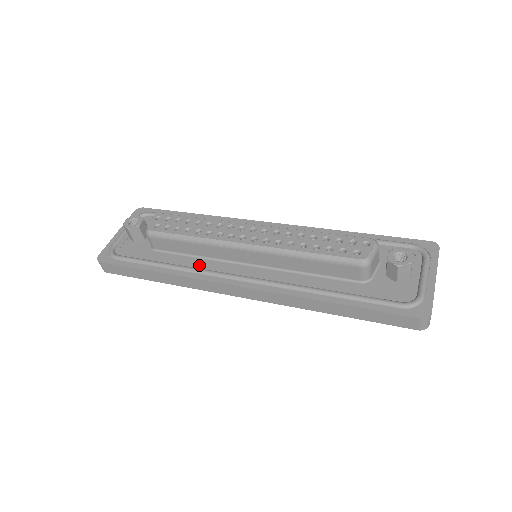
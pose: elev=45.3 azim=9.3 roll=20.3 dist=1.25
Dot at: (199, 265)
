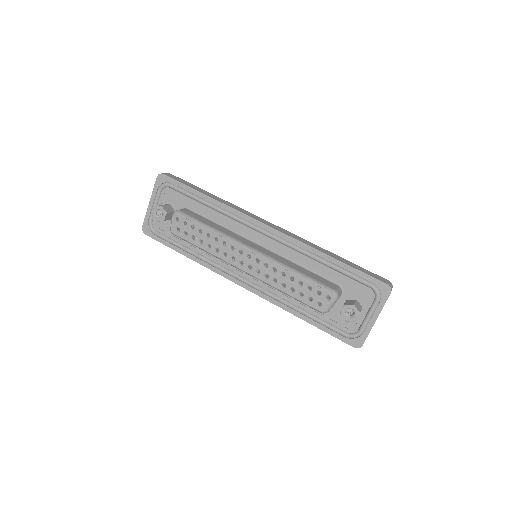
Dot at: (215, 259)
